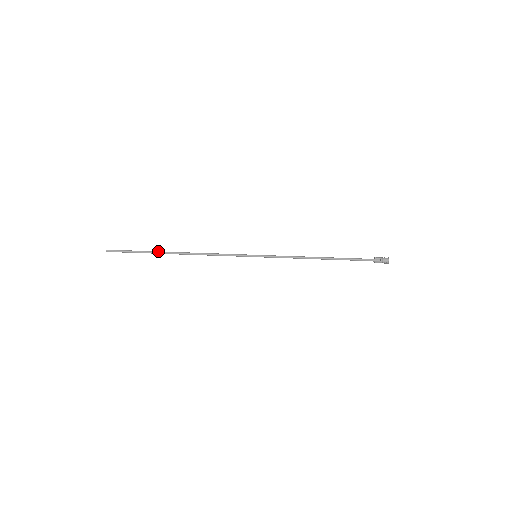
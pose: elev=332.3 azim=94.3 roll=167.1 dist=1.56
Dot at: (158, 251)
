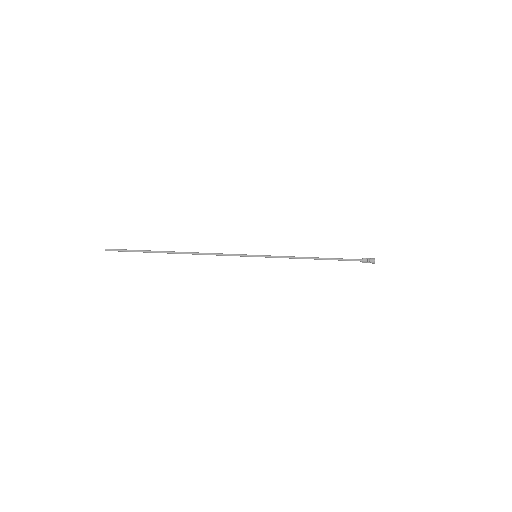
Dot at: (160, 251)
